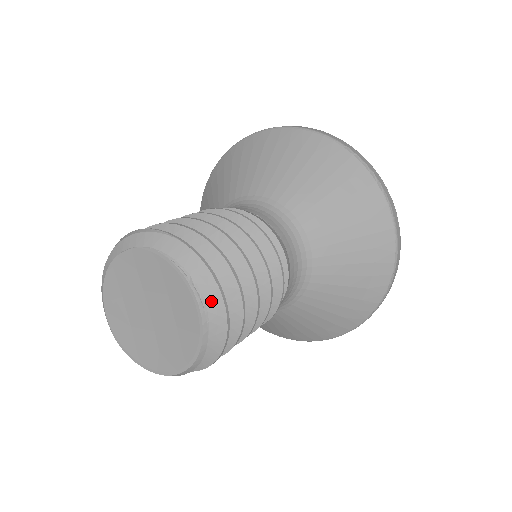
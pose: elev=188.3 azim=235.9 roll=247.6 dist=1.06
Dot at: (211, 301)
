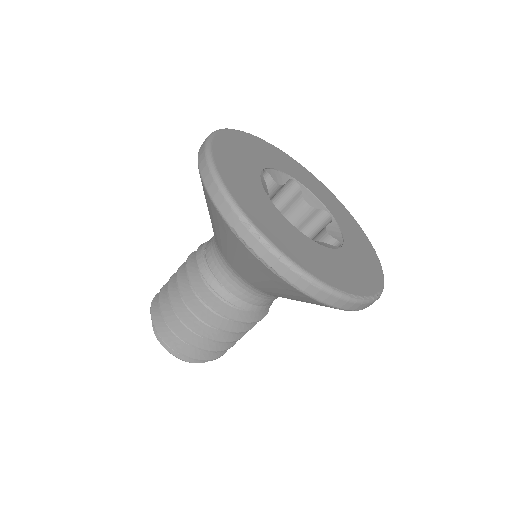
Dot at: occluded
